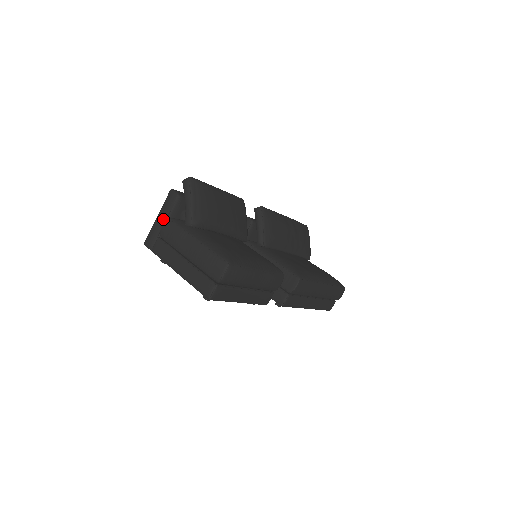
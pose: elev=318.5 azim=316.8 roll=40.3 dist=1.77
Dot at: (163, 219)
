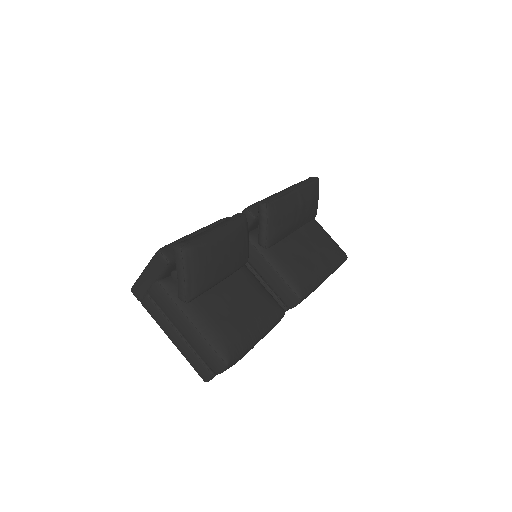
Dot at: (151, 279)
